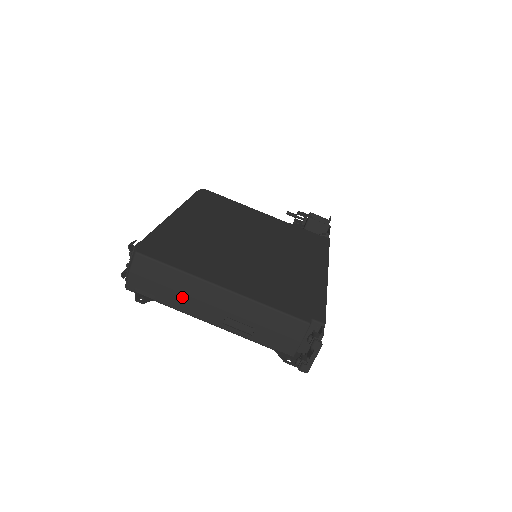
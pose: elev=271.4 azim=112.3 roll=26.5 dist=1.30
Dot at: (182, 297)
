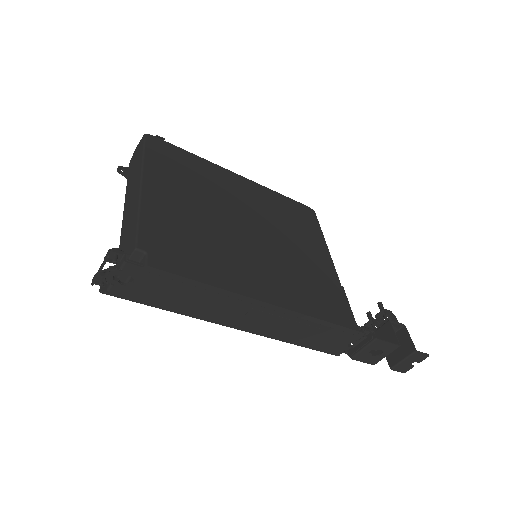
Dot at: (131, 181)
